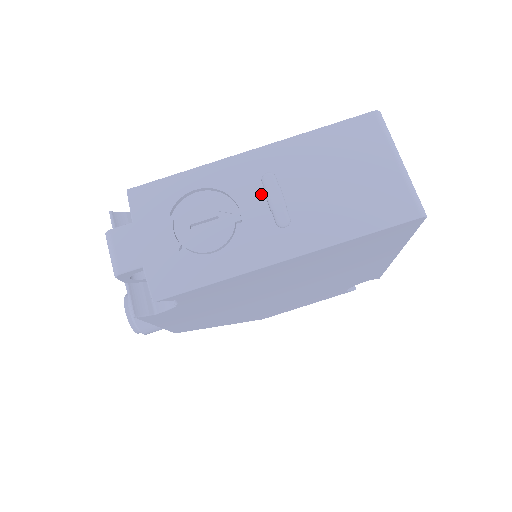
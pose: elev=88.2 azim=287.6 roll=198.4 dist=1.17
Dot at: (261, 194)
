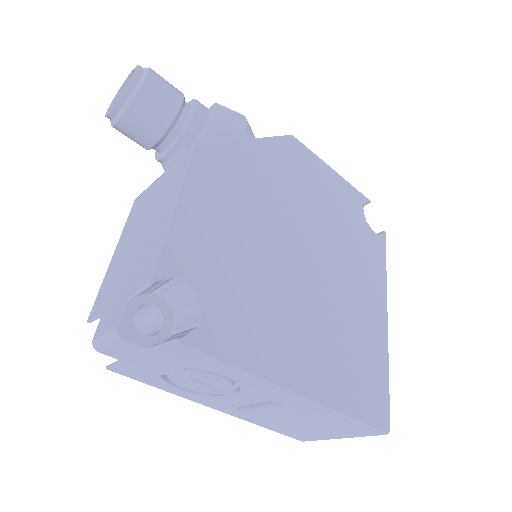
Dot at: (258, 402)
